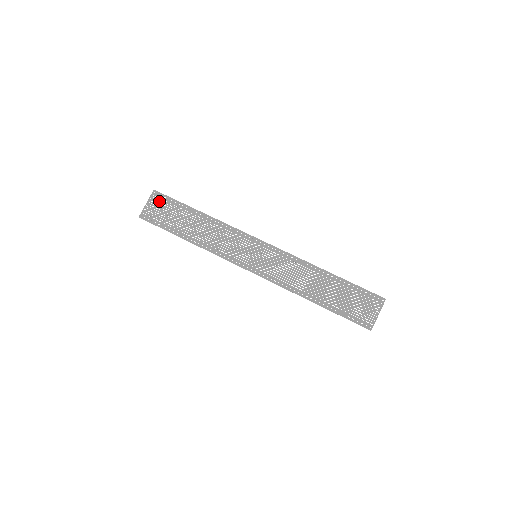
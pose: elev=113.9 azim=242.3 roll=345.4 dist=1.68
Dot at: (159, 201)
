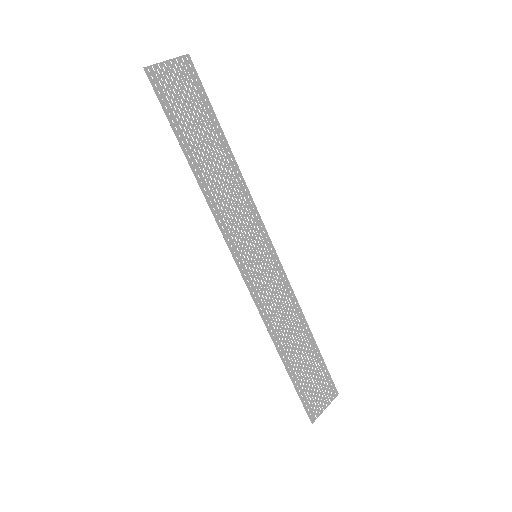
Dot at: (186, 76)
